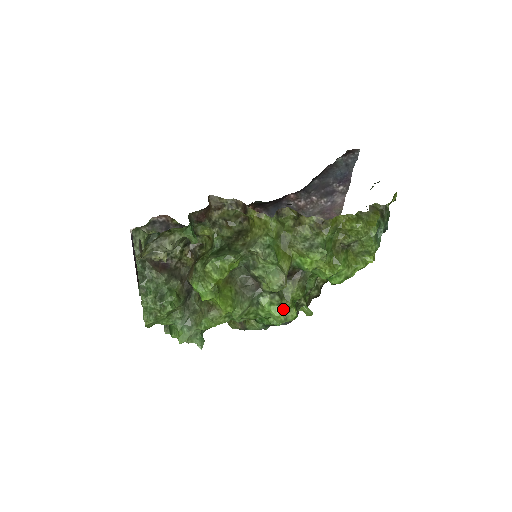
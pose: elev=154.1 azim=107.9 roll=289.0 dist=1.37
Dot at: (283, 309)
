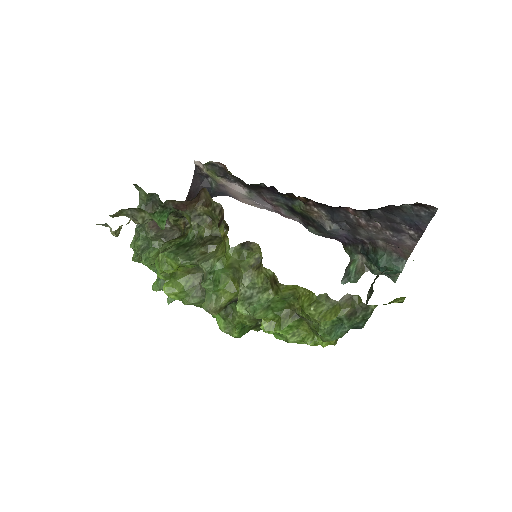
Dot at: (227, 324)
